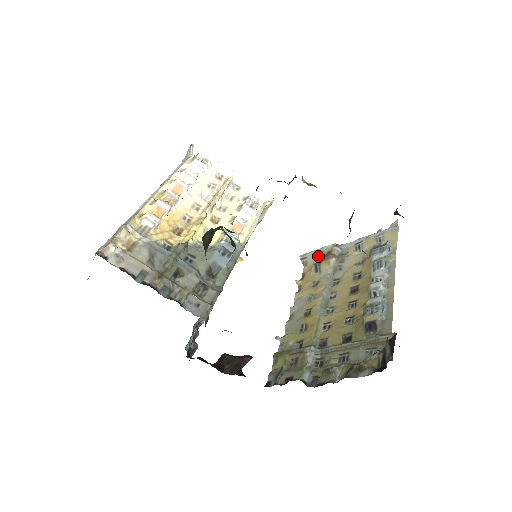
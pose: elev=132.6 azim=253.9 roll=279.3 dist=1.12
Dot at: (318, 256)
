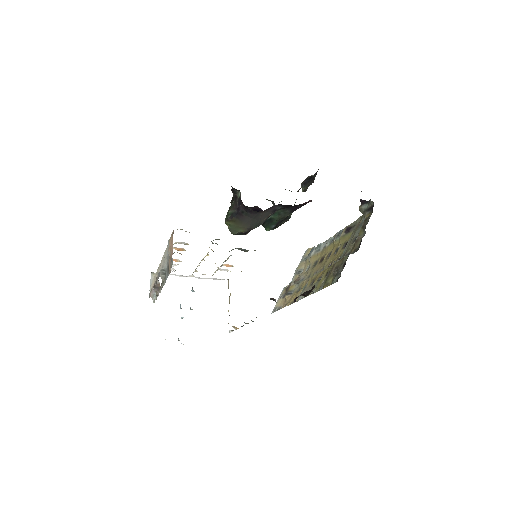
Dot at: (282, 298)
